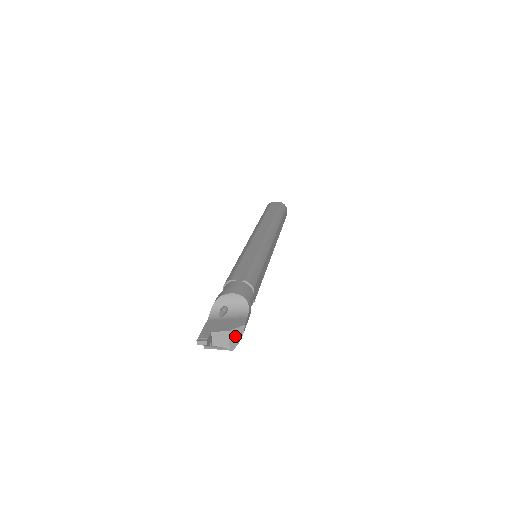
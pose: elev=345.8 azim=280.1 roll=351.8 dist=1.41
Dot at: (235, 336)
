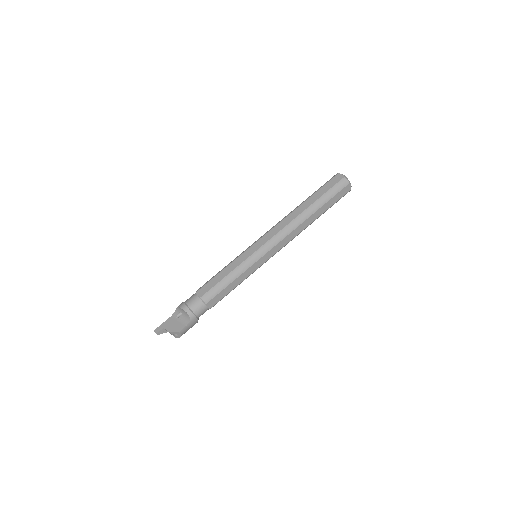
Dot at: (177, 334)
